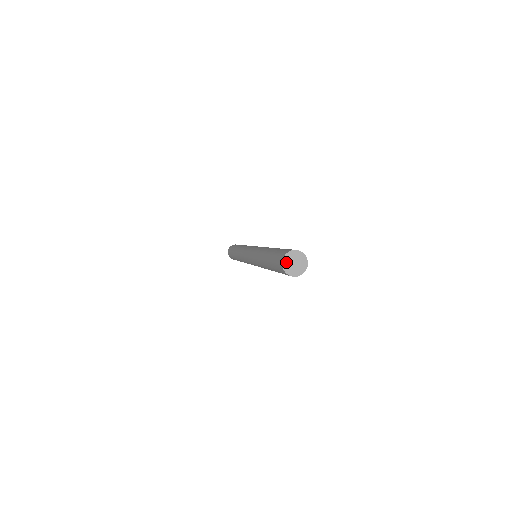
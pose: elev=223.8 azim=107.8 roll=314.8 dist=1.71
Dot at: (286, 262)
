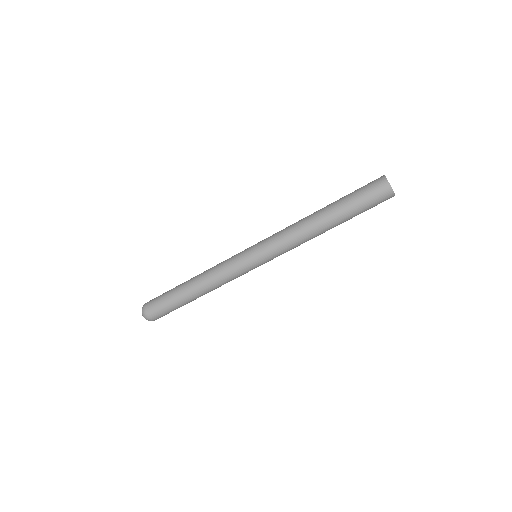
Dot at: occluded
